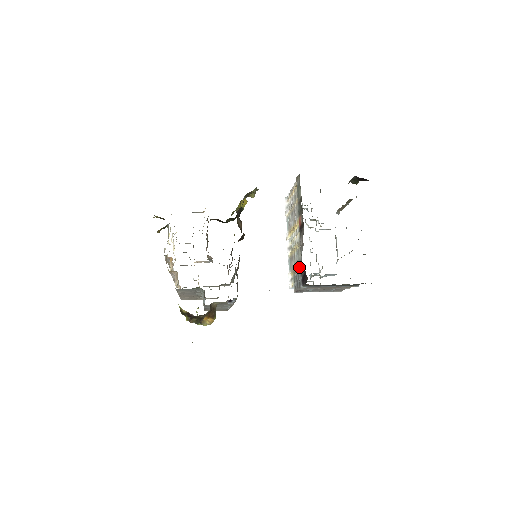
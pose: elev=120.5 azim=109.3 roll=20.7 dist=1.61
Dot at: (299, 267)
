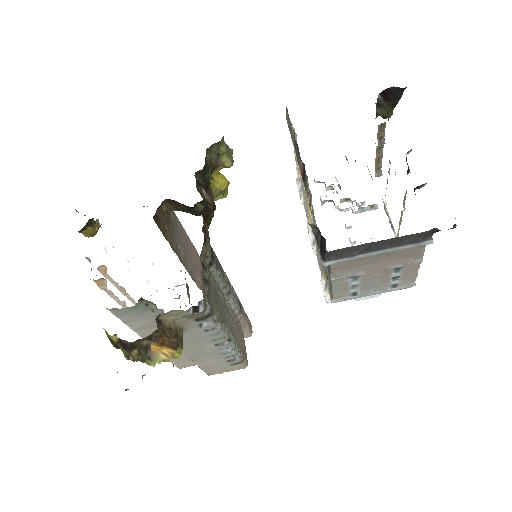
Dot at: occluded
